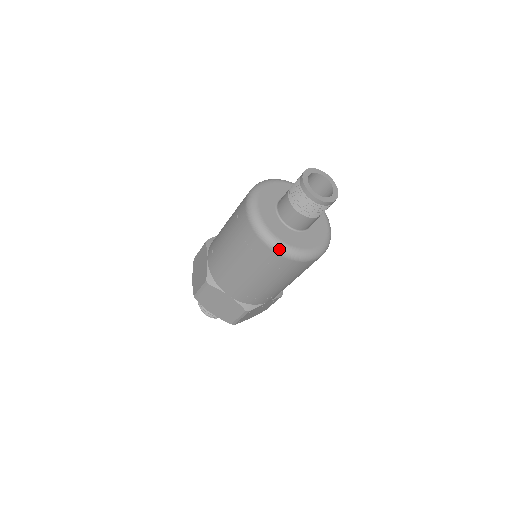
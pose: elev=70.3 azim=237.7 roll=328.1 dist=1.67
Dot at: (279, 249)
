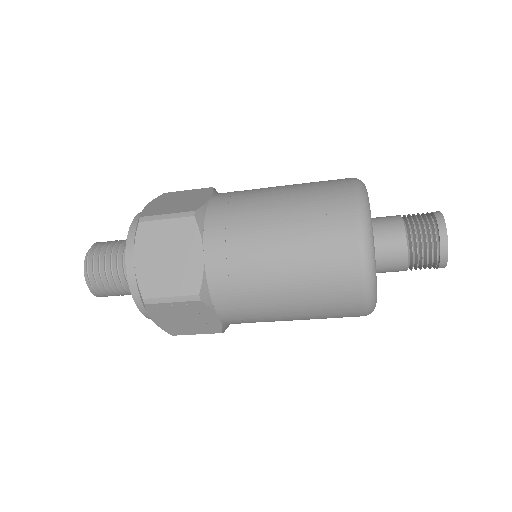
Dot at: (368, 247)
